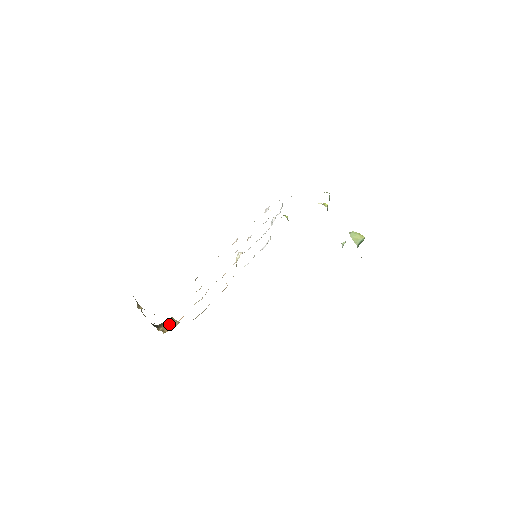
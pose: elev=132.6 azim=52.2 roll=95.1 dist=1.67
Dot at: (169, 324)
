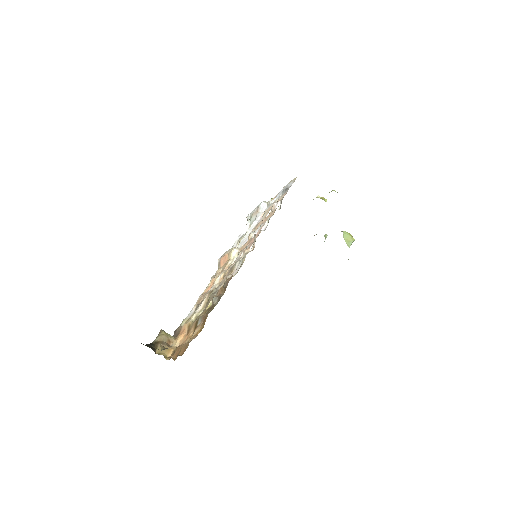
Dot at: (165, 343)
